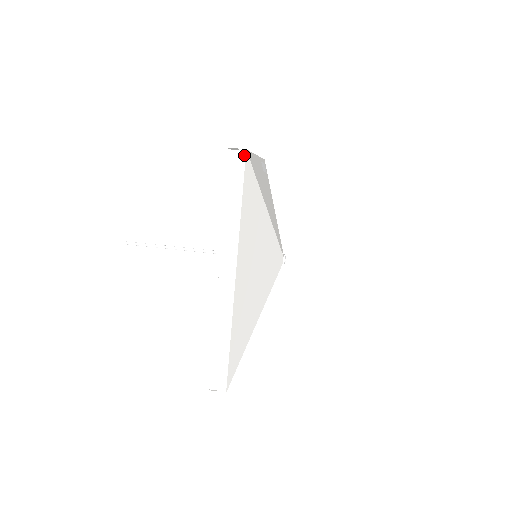
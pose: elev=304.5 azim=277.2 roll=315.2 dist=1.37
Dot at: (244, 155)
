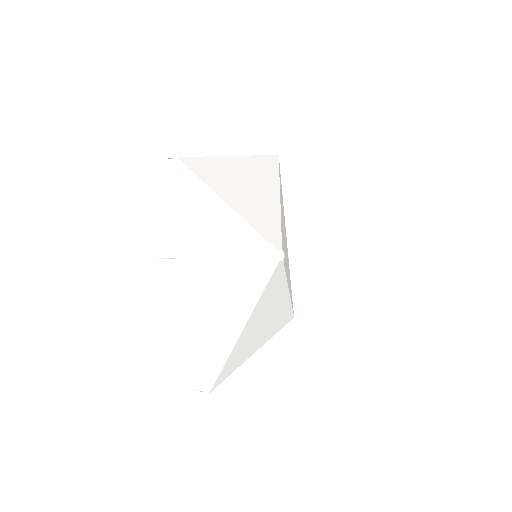
Dot at: (276, 155)
